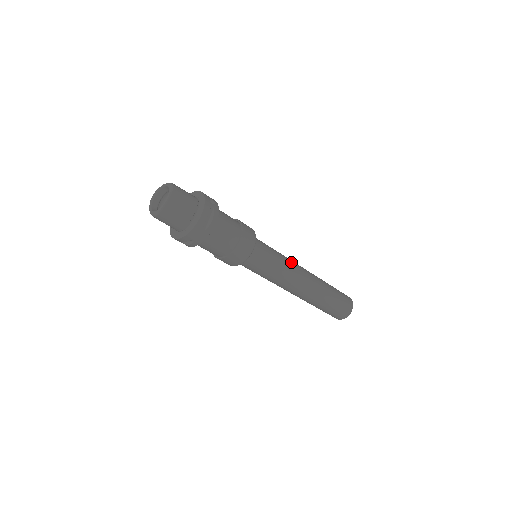
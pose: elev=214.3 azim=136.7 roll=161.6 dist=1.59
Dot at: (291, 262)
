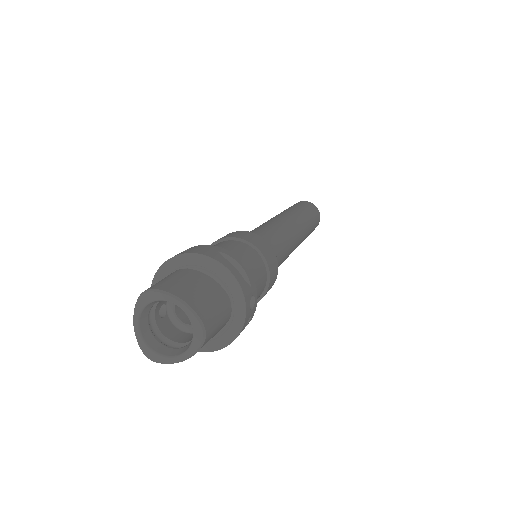
Dot at: (293, 245)
